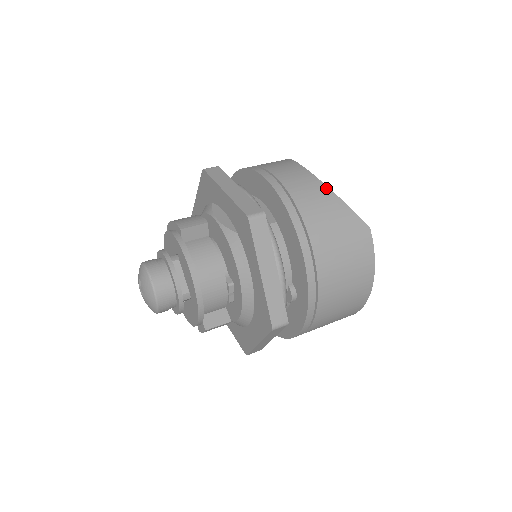
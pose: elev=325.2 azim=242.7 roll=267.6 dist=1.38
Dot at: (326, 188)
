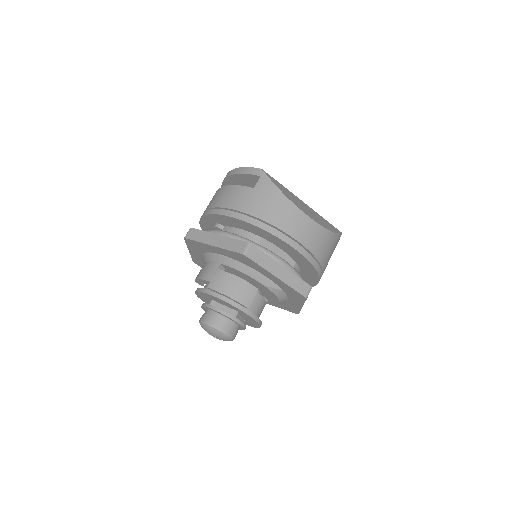
Dot at: (327, 231)
